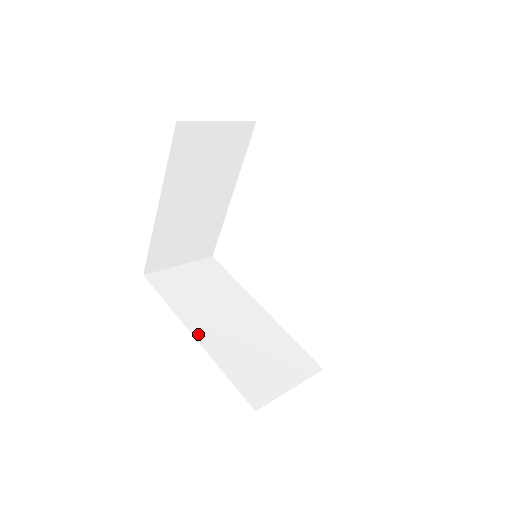
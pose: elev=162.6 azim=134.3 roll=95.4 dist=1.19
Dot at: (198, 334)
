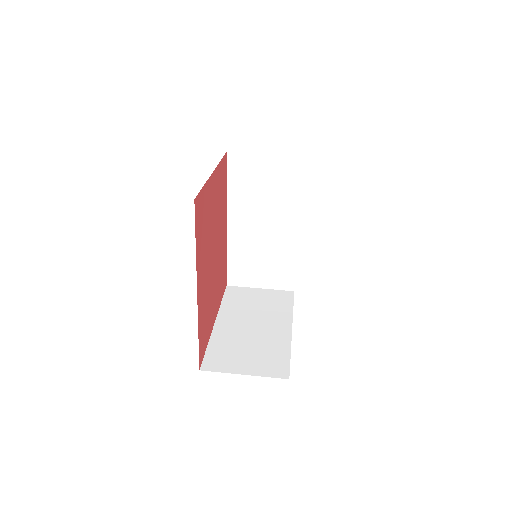
Dot at: (231, 224)
